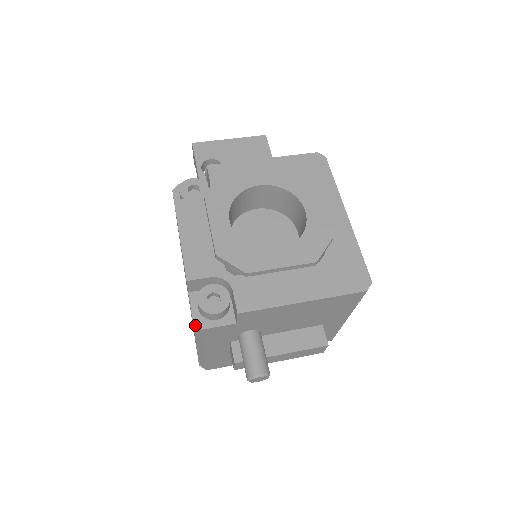
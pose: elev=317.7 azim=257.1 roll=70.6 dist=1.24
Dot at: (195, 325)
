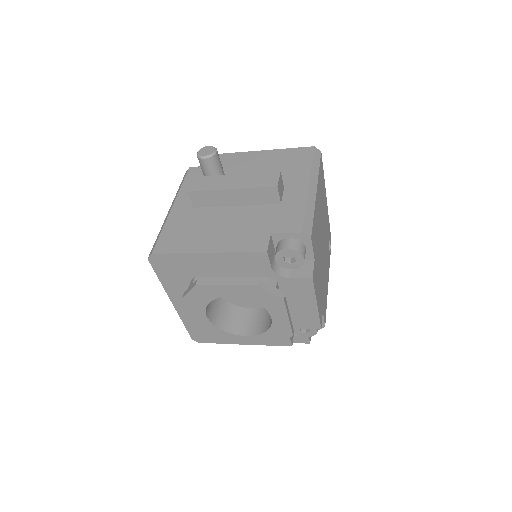
Dot at: occluded
